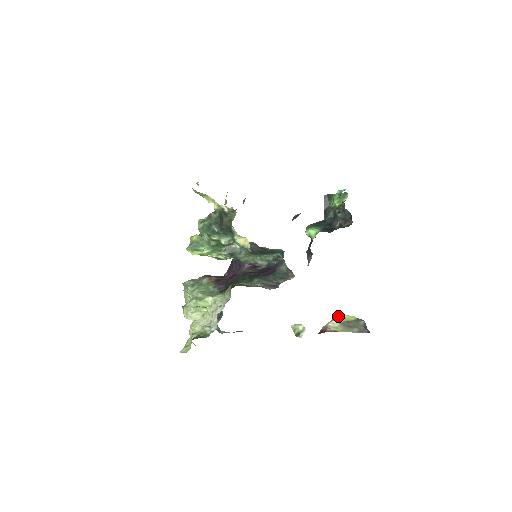
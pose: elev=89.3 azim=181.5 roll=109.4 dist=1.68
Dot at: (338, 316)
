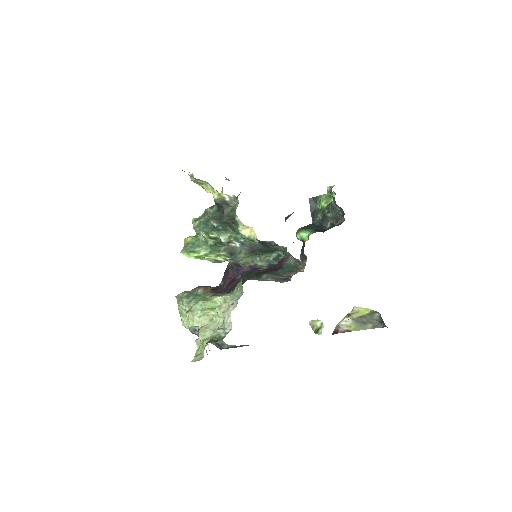
Dot at: (352, 310)
